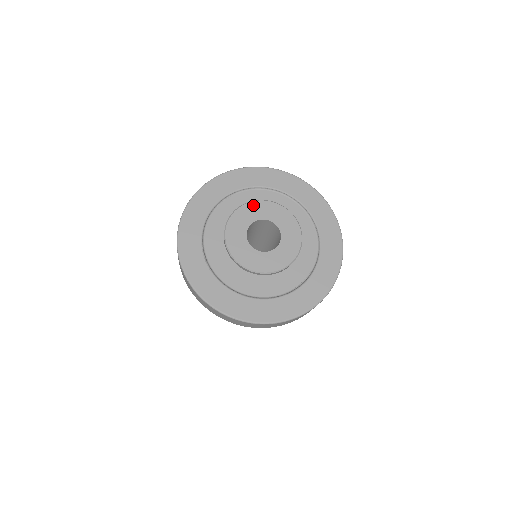
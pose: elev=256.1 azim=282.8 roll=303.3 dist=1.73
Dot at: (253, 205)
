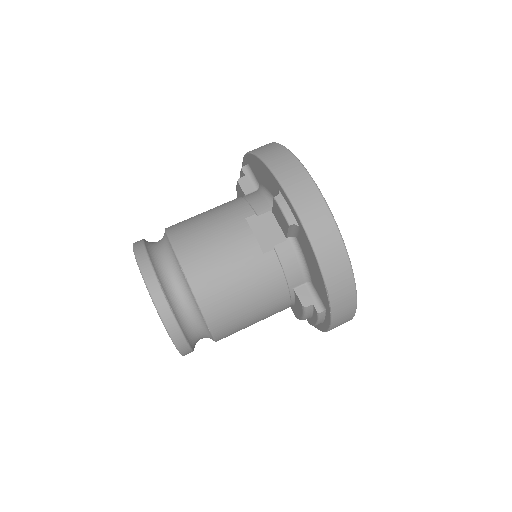
Dot at: occluded
